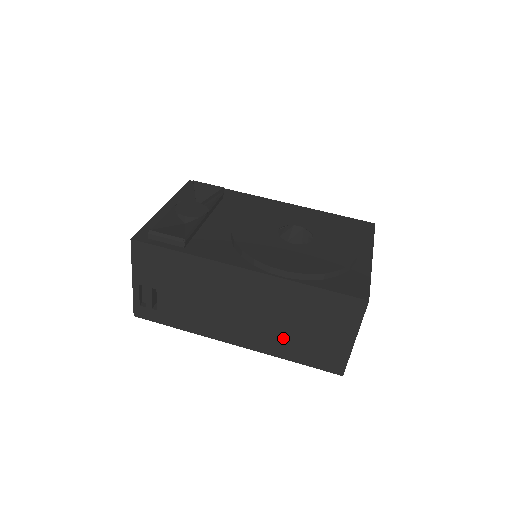
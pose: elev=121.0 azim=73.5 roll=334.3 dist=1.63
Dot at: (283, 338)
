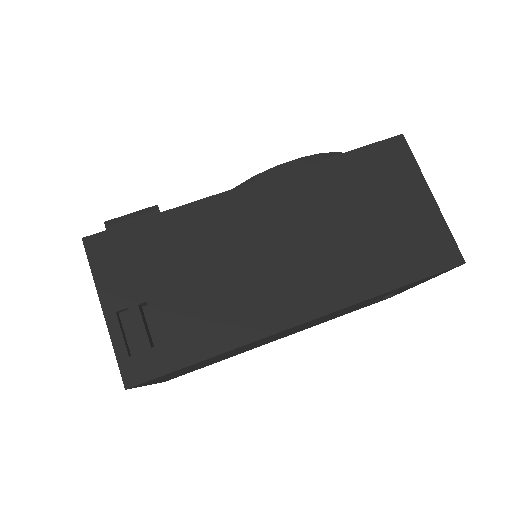
Dot at: (356, 257)
